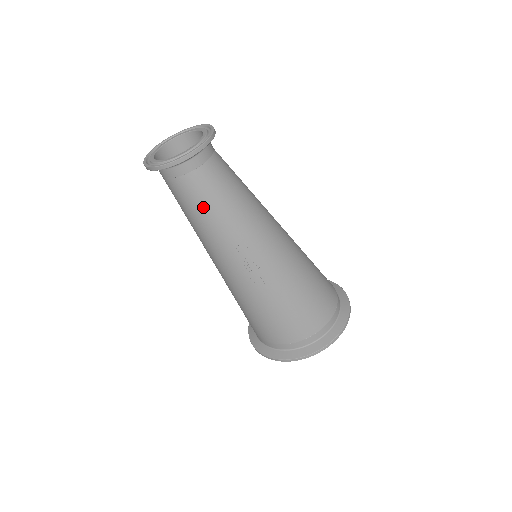
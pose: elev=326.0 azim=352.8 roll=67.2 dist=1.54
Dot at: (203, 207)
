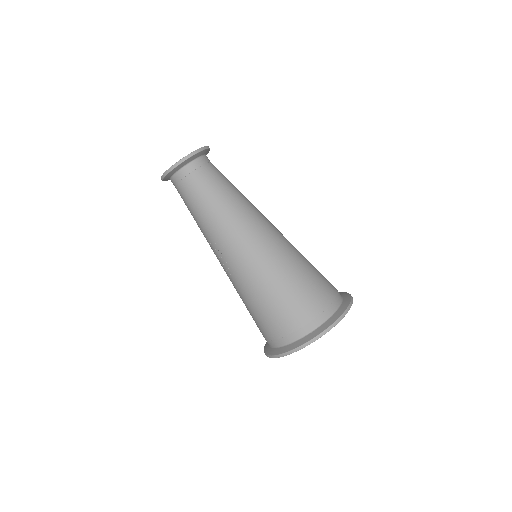
Dot at: (190, 210)
